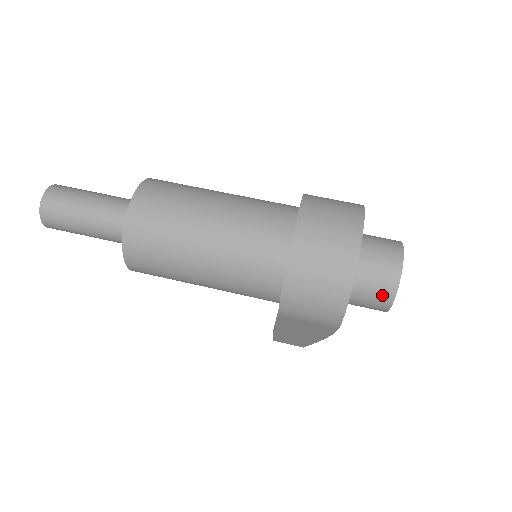
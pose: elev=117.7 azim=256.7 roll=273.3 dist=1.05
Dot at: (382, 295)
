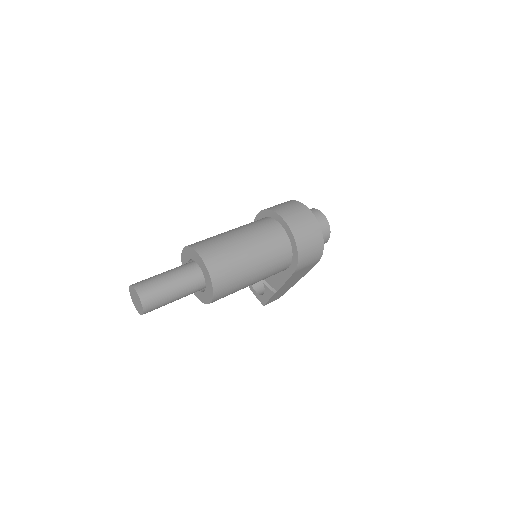
Dot at: (326, 235)
